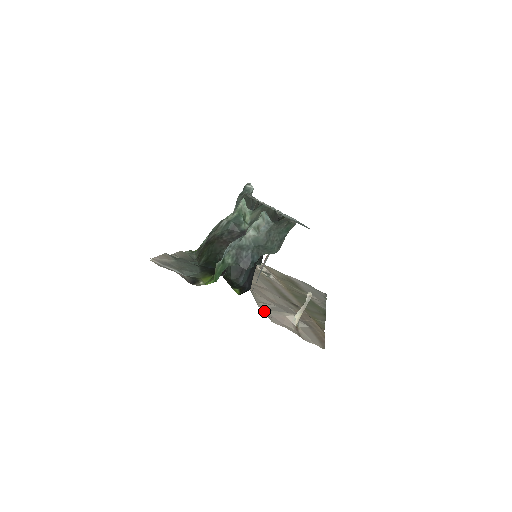
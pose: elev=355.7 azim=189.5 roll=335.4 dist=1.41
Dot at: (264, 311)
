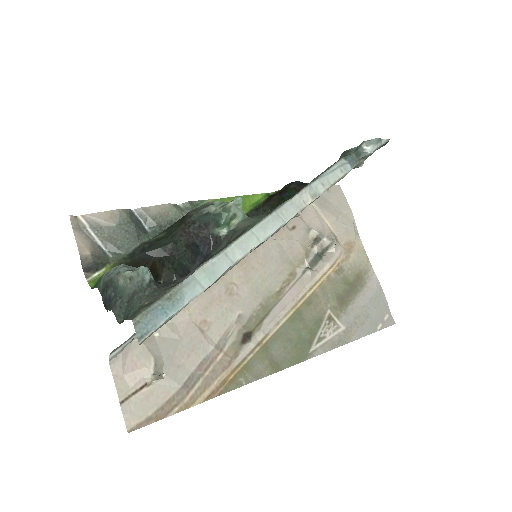
Dot at: (136, 343)
